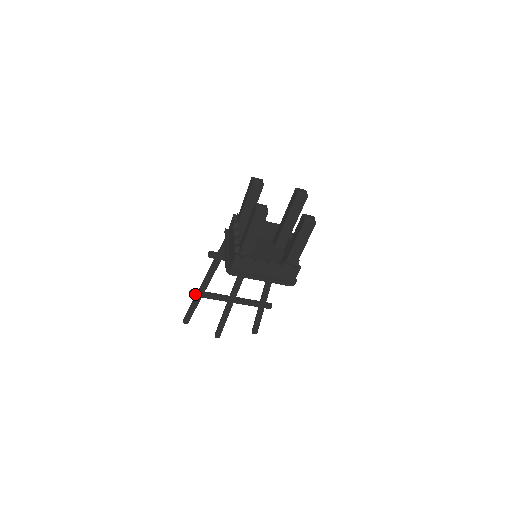
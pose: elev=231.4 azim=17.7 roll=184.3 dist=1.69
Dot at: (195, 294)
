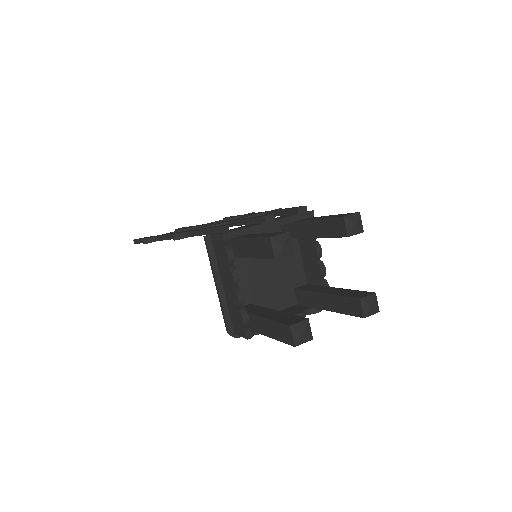
Dot at: (151, 242)
